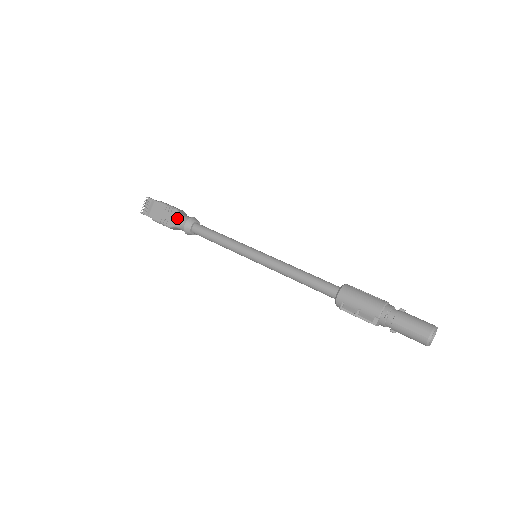
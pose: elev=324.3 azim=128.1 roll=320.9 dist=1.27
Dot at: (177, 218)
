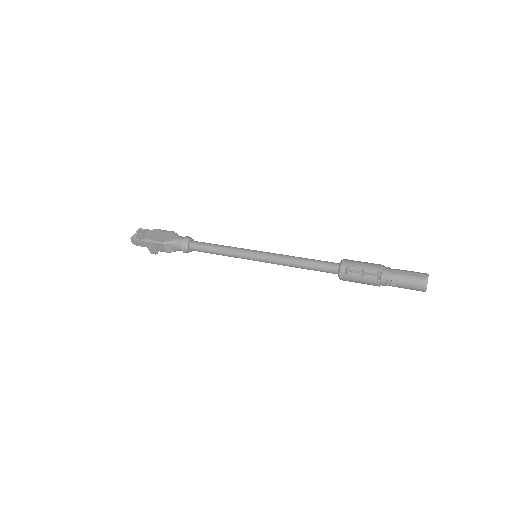
Dot at: (175, 236)
